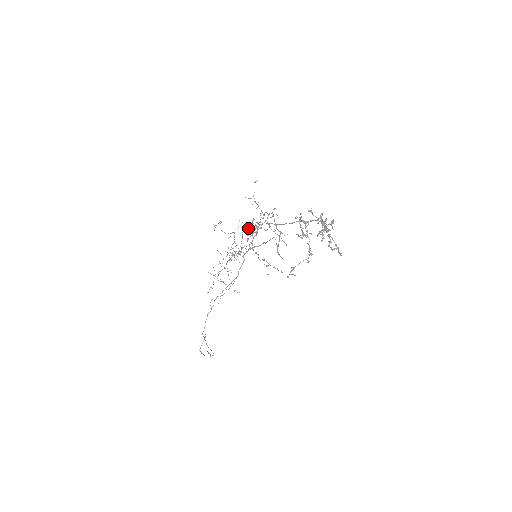
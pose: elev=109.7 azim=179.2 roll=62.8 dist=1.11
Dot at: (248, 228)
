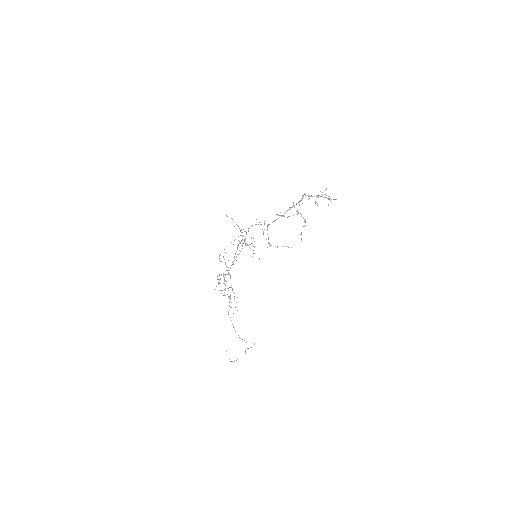
Dot at: occluded
